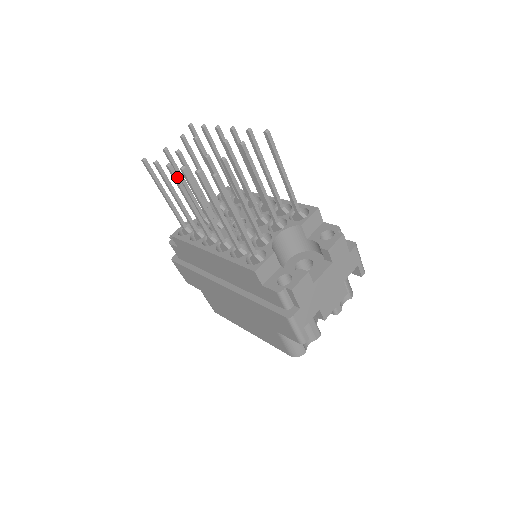
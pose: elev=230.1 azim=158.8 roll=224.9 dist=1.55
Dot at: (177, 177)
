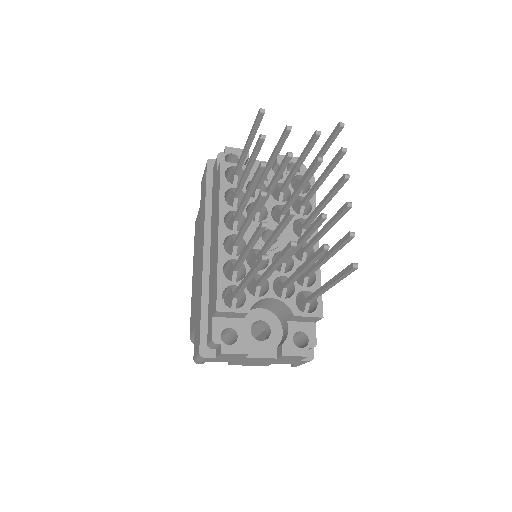
Dot at: (259, 176)
